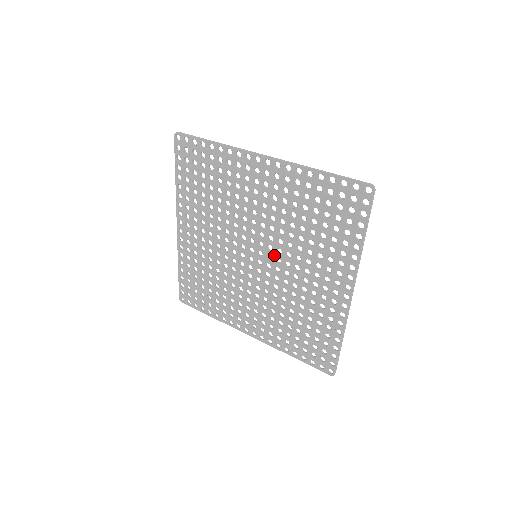
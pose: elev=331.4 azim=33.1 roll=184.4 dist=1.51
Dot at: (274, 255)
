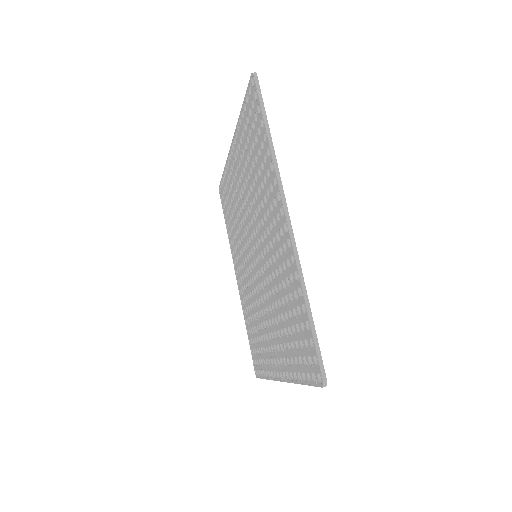
Dot at: (262, 278)
